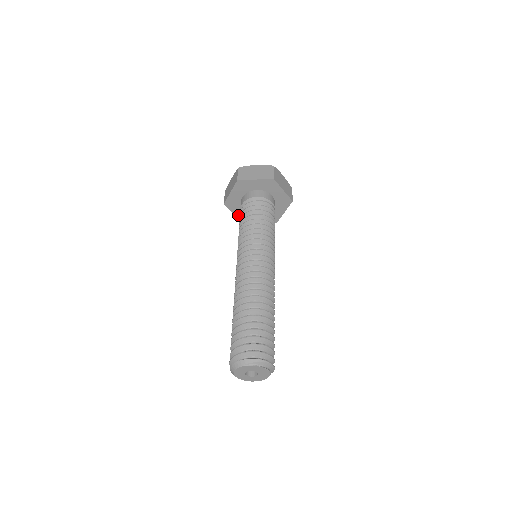
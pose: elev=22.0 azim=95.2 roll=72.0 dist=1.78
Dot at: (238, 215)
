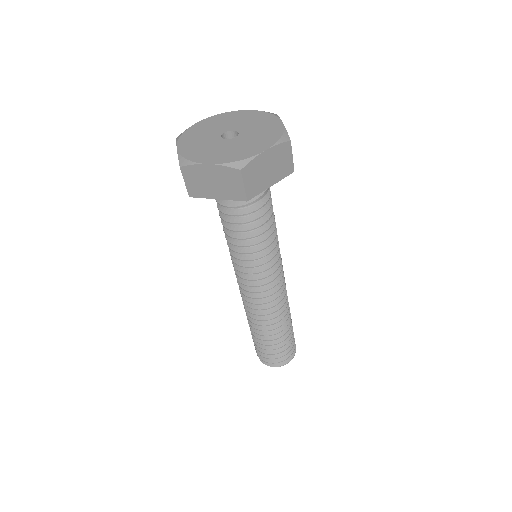
Dot at: occluded
